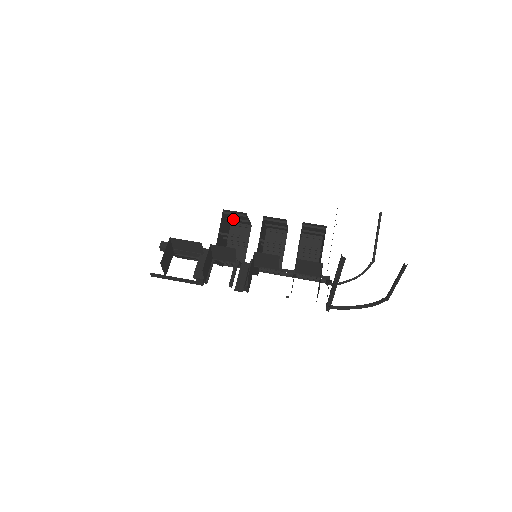
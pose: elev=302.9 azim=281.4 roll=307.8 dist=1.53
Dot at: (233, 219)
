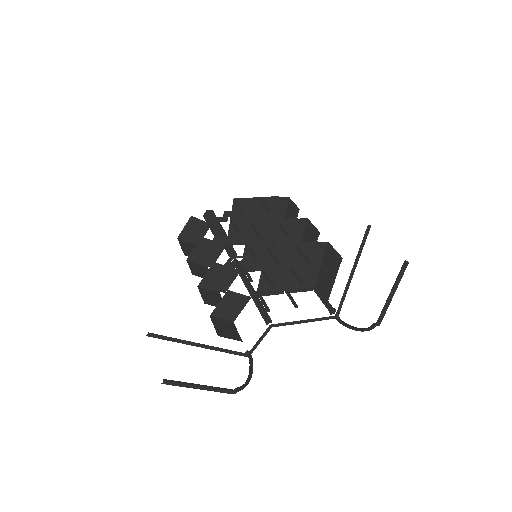
Dot at: (262, 204)
